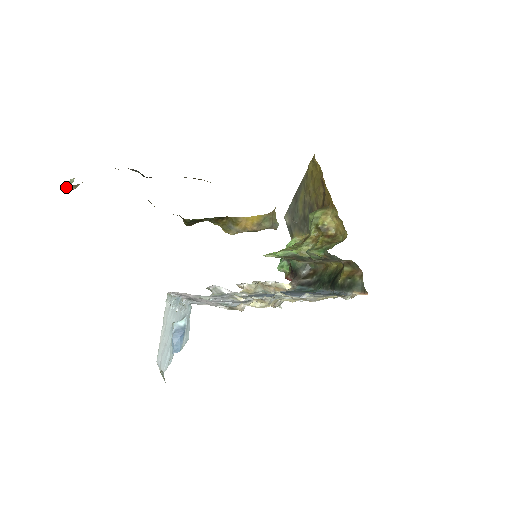
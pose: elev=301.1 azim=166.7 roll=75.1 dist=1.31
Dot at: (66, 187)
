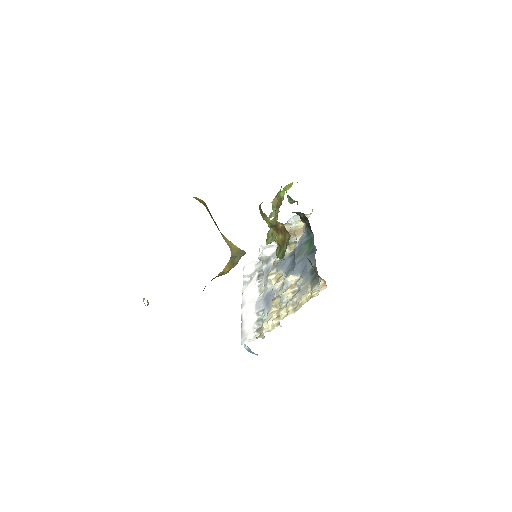
Dot at: occluded
